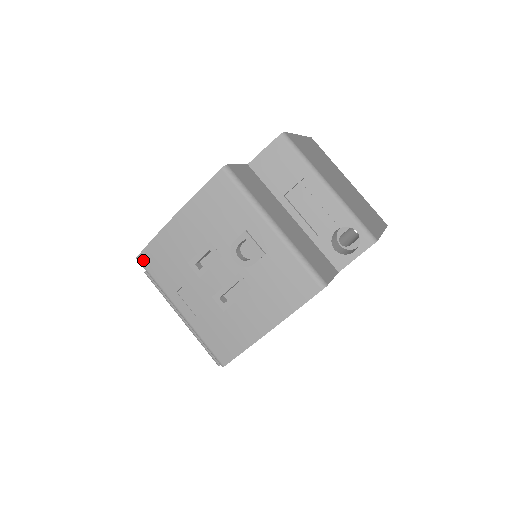
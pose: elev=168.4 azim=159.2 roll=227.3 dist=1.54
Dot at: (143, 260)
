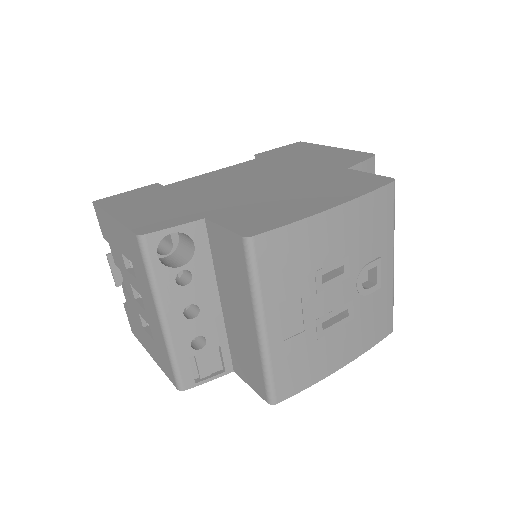
Dot at: (260, 245)
